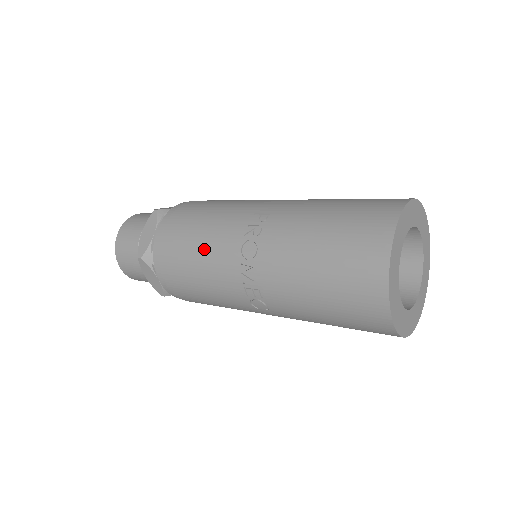
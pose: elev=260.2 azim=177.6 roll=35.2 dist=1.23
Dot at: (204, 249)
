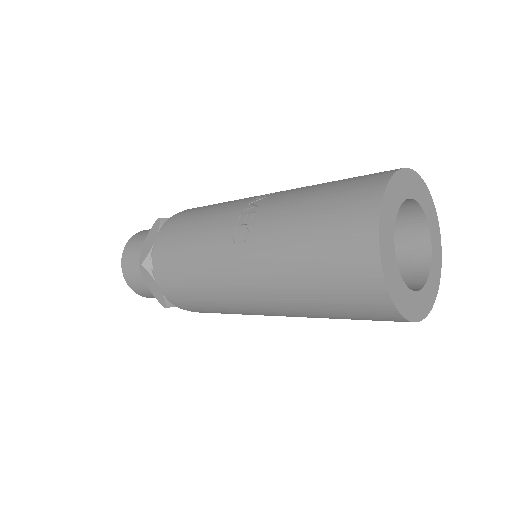
Dot at: (226, 202)
